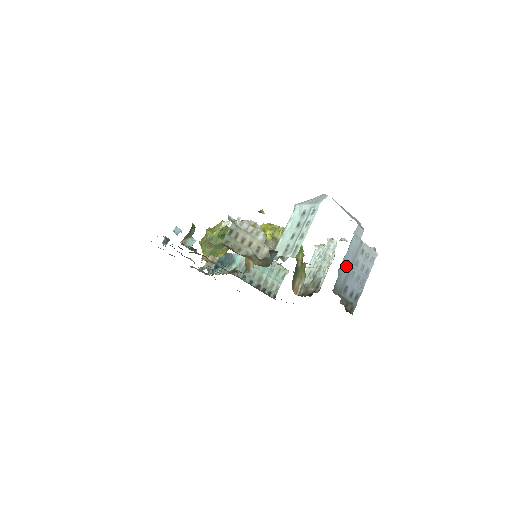
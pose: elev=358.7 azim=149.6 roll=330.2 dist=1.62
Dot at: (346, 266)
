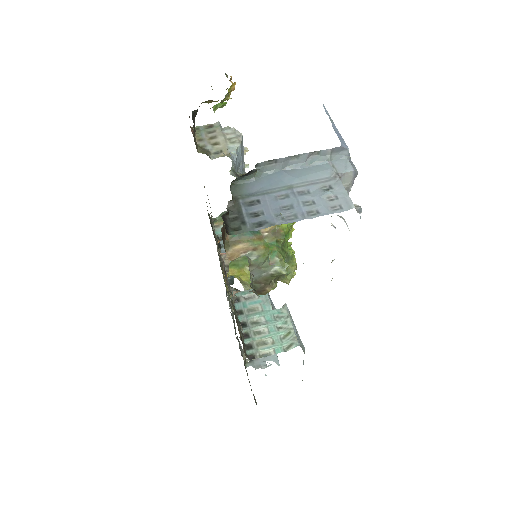
Dot at: (282, 181)
